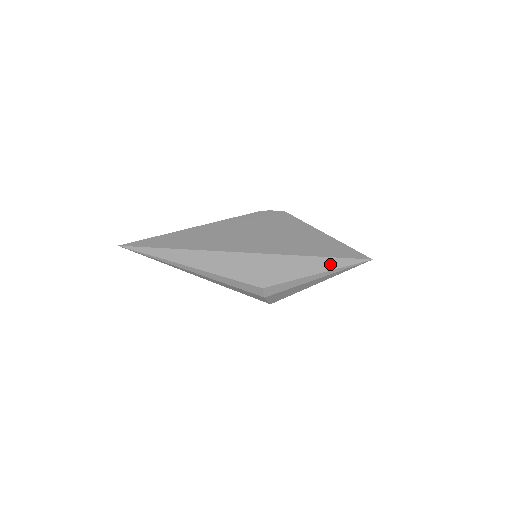
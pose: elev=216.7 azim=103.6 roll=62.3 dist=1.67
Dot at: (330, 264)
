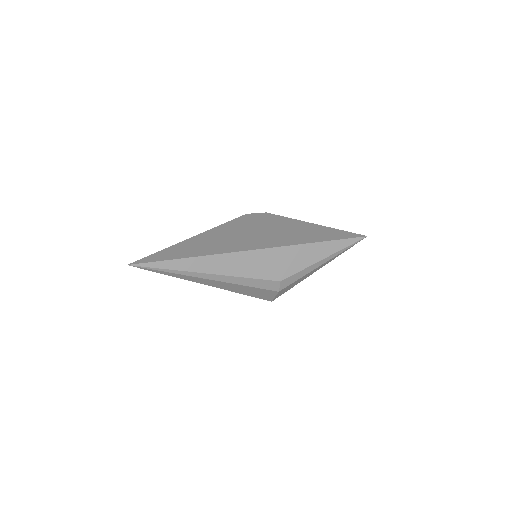
Dot at: (336, 246)
